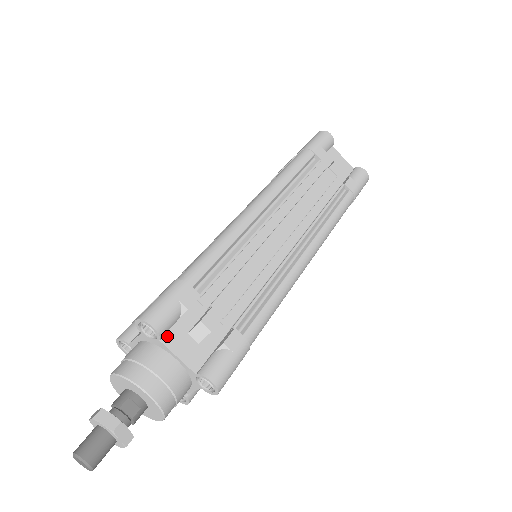
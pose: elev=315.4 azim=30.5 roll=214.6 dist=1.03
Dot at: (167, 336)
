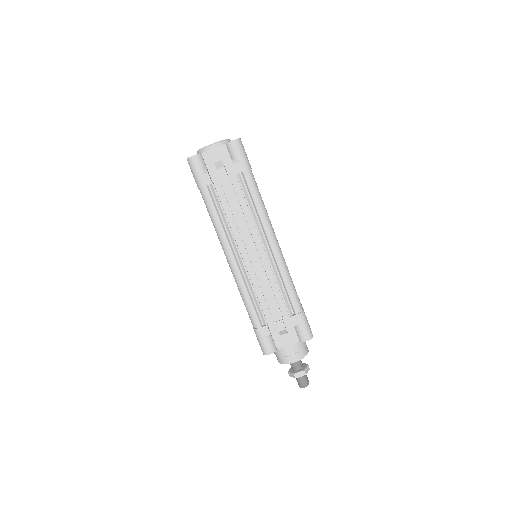
Dot at: occluded
